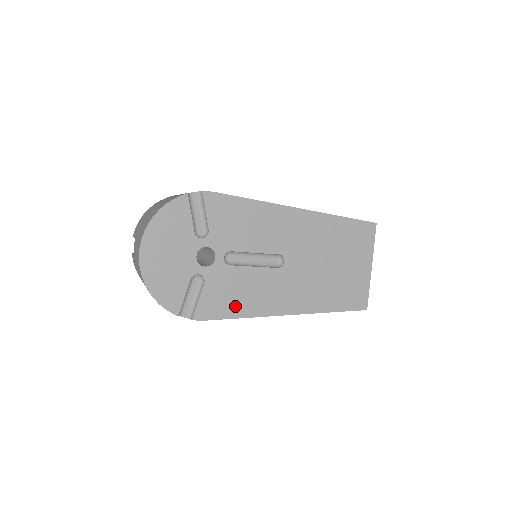
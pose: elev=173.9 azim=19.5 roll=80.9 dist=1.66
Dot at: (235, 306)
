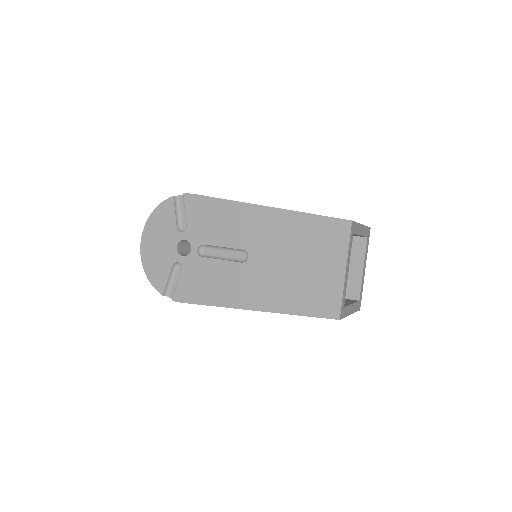
Dot at: (204, 294)
